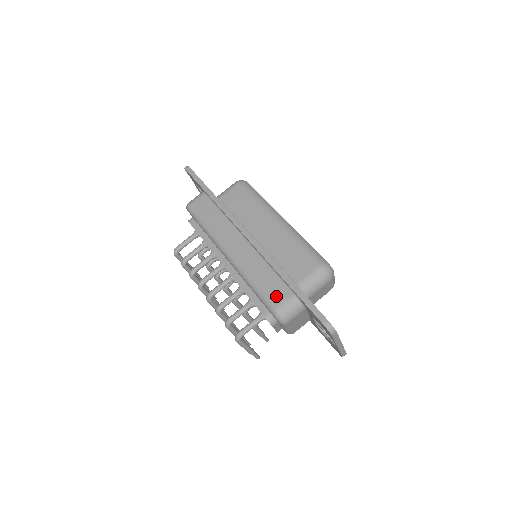
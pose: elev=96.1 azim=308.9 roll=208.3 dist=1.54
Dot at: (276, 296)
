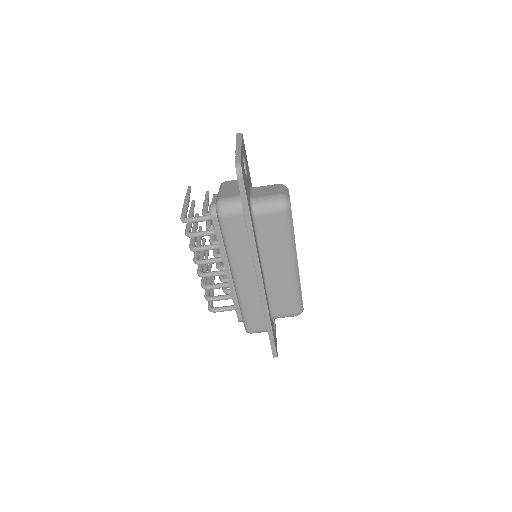
Dot at: (255, 326)
